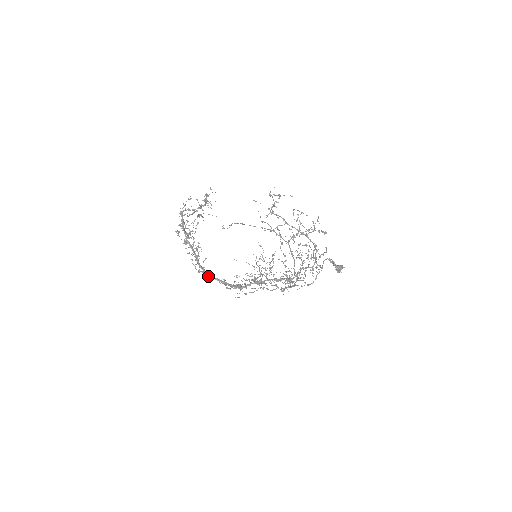
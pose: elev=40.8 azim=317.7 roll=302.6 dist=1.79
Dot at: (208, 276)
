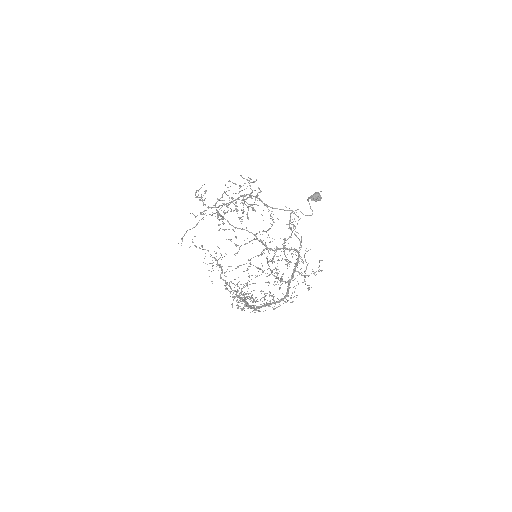
Dot at: (260, 311)
